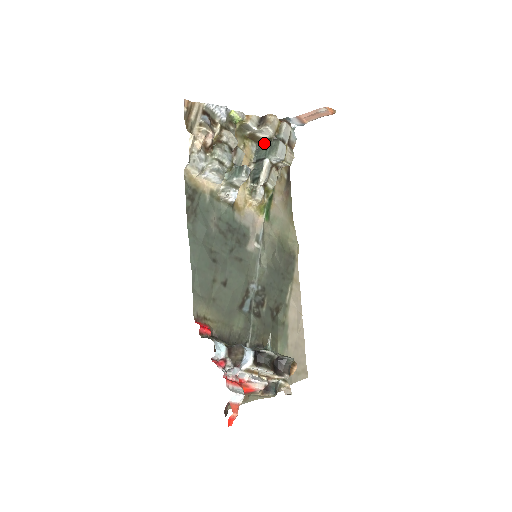
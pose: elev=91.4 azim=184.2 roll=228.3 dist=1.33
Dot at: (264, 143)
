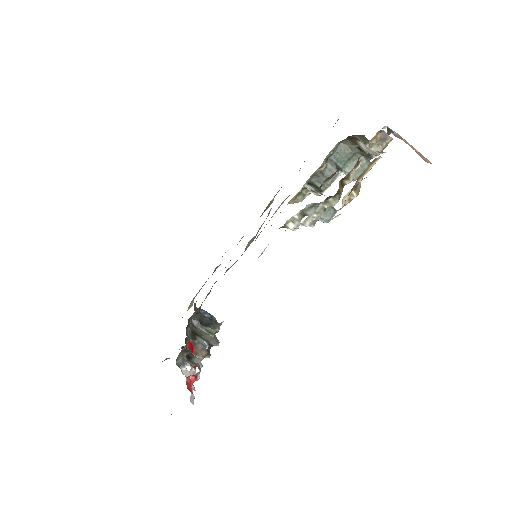
Dot at: (353, 147)
